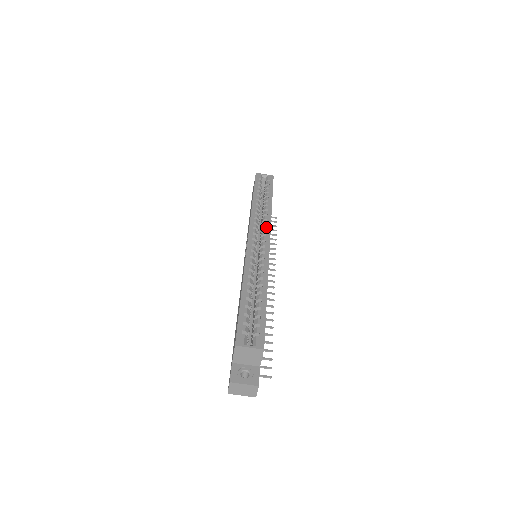
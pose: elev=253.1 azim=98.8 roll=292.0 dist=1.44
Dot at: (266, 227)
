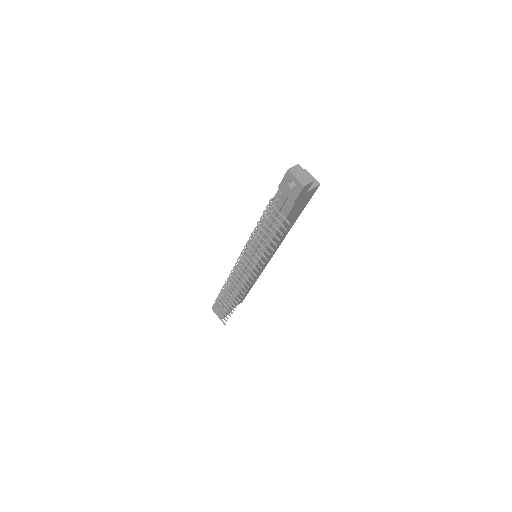
Dot at: occluded
